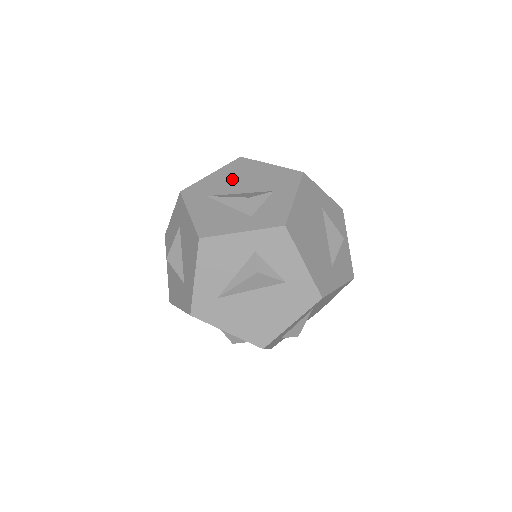
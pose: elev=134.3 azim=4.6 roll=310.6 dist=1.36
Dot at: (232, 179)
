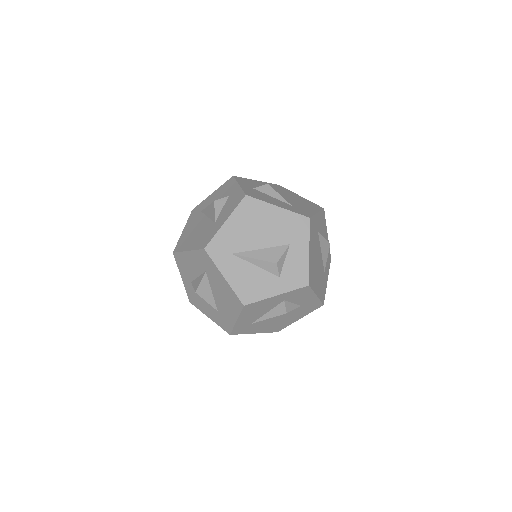
Dot at: (248, 229)
